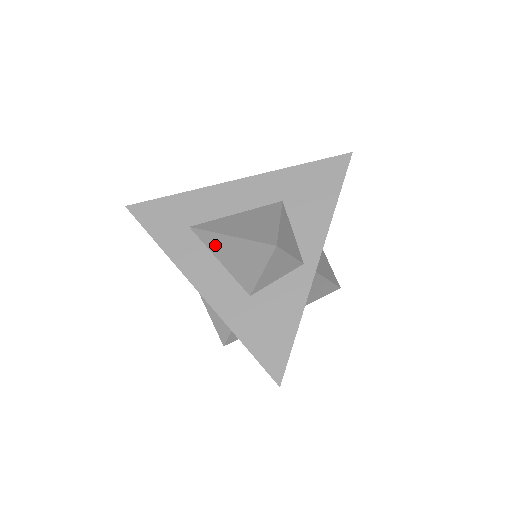
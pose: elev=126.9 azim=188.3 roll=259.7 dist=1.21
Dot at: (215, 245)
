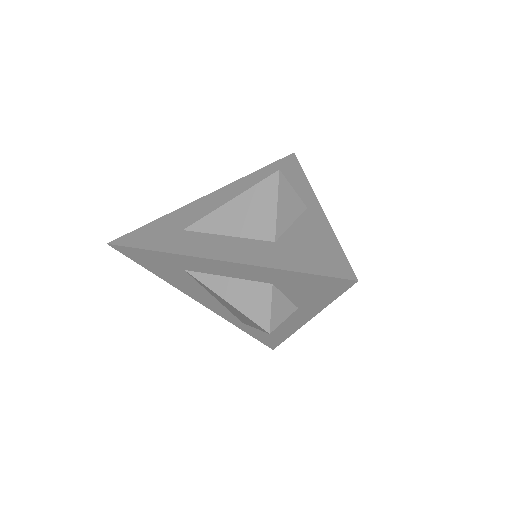
Dot at: (217, 223)
